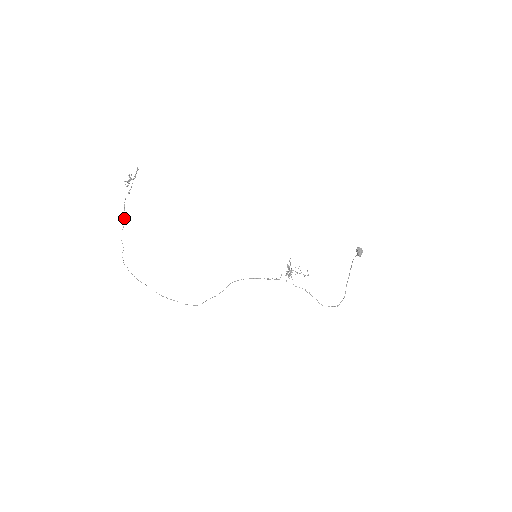
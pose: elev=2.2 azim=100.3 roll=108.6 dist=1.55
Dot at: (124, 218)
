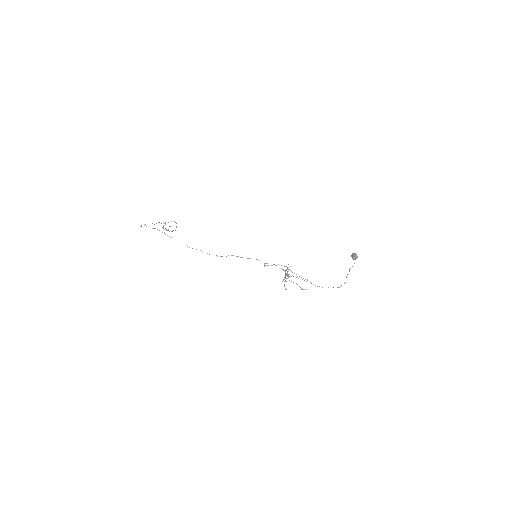
Dot at: (154, 224)
